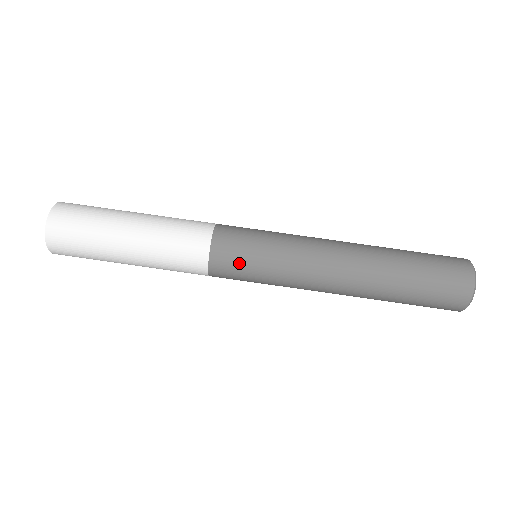
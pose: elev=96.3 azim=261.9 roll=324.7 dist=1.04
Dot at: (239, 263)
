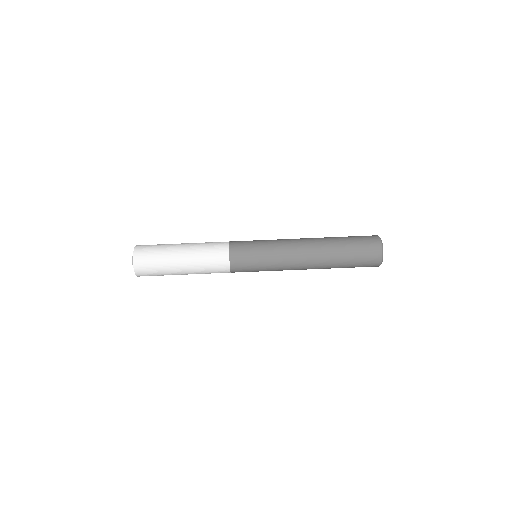
Dot at: (247, 260)
